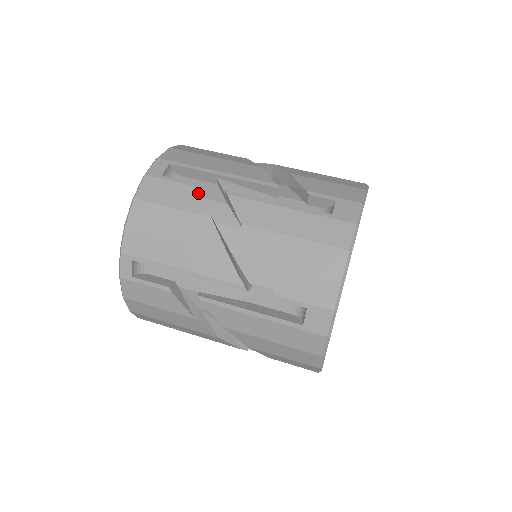
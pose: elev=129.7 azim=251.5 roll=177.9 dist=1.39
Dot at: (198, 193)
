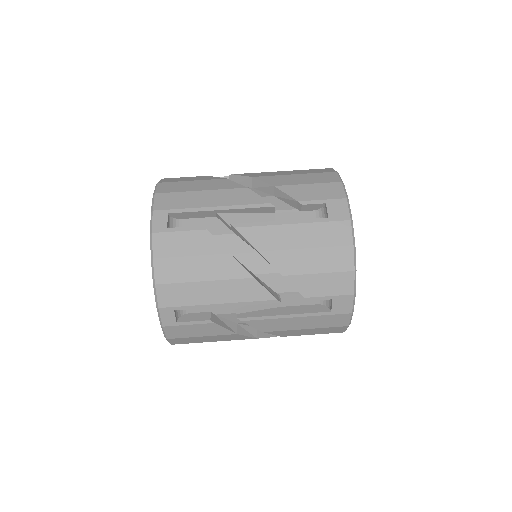
Dot at: (217, 326)
